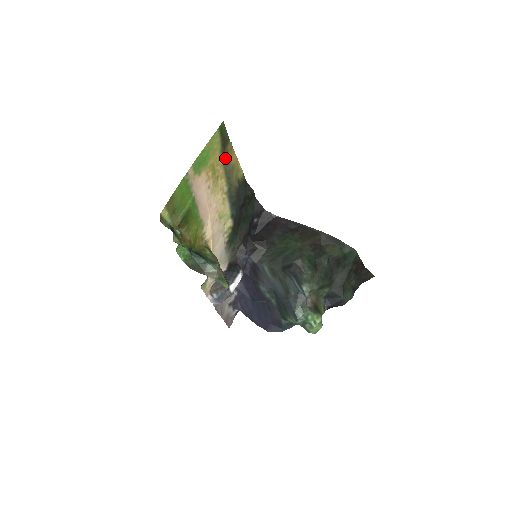
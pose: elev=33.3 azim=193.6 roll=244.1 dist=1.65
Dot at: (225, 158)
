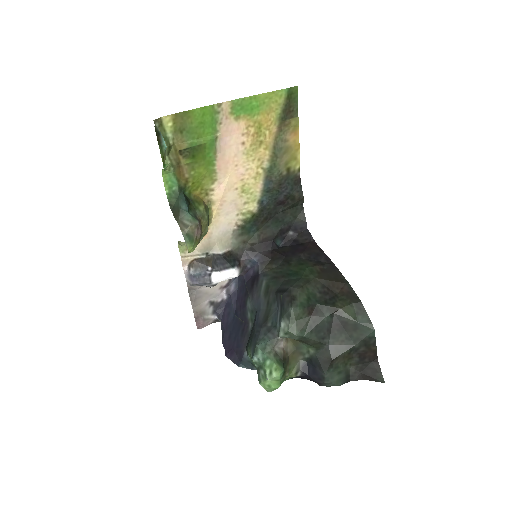
Dot at: (282, 130)
